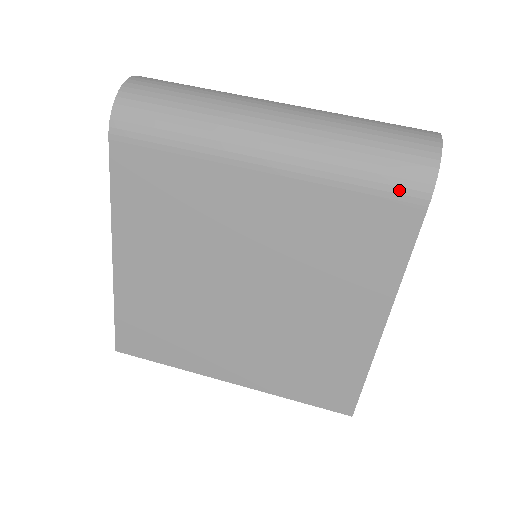
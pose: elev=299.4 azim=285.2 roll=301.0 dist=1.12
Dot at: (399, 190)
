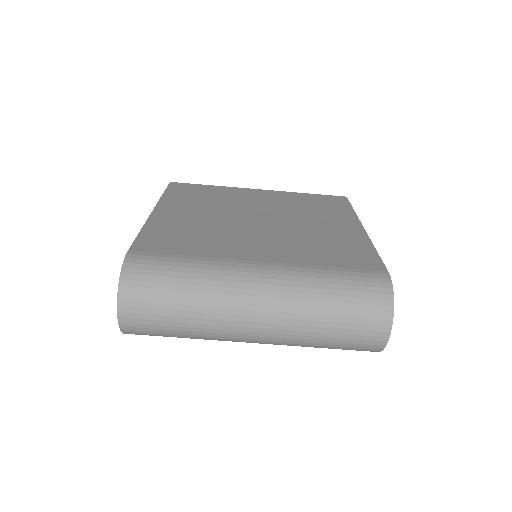
Dot at: occluded
